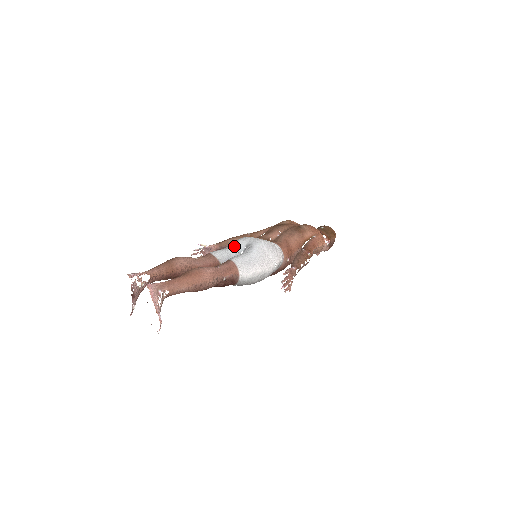
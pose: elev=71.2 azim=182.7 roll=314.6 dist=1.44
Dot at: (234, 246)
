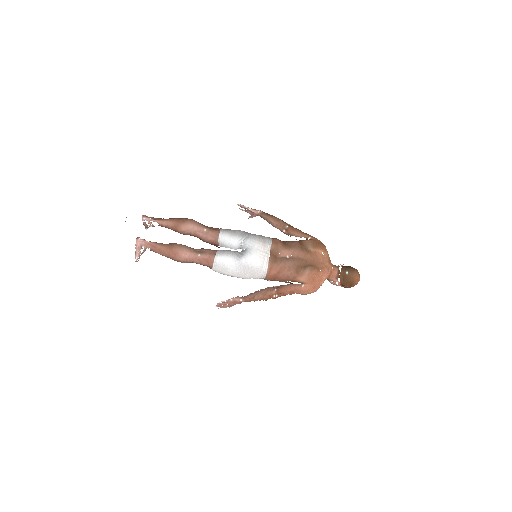
Dot at: (242, 240)
